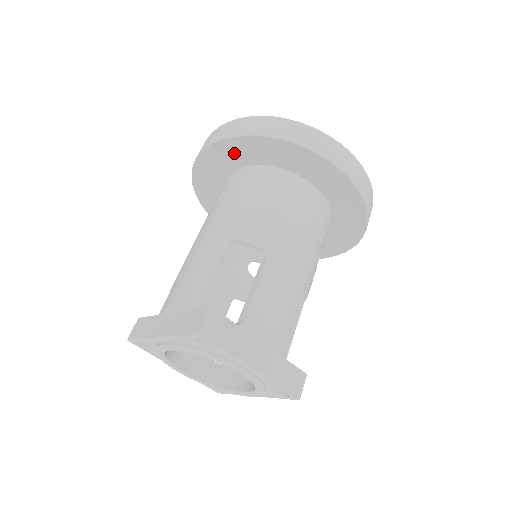
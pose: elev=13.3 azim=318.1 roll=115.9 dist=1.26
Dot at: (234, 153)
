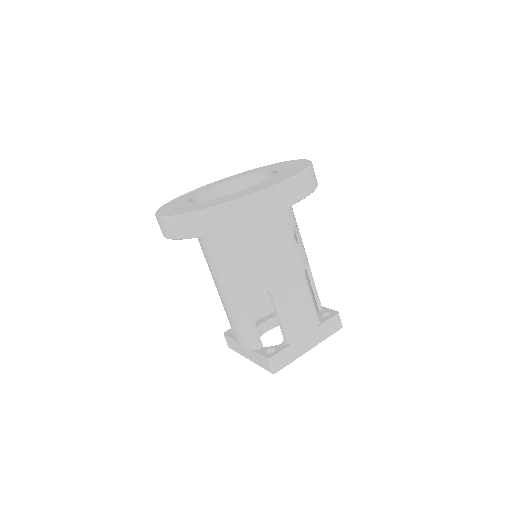
Dot at: occluded
